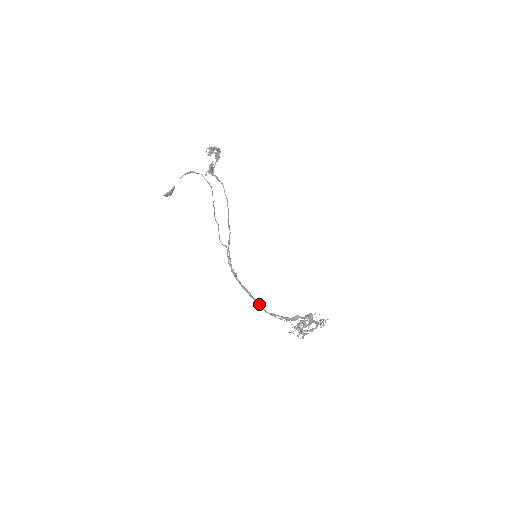
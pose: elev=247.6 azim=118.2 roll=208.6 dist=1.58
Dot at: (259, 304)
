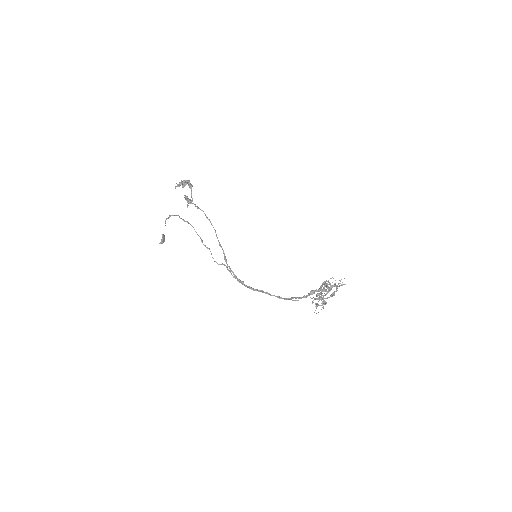
Dot at: (275, 296)
